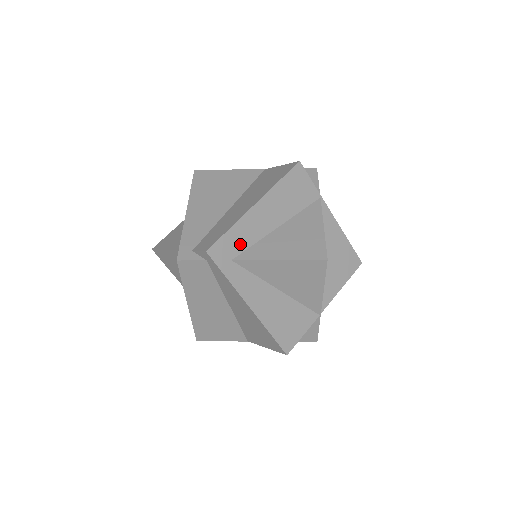
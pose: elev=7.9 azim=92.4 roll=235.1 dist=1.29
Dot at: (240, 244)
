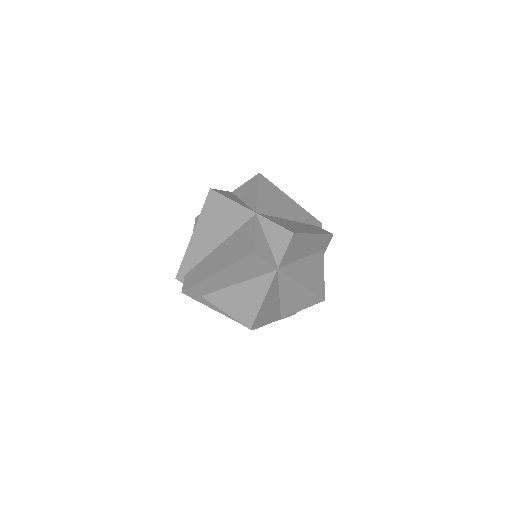
Dot at: (206, 290)
